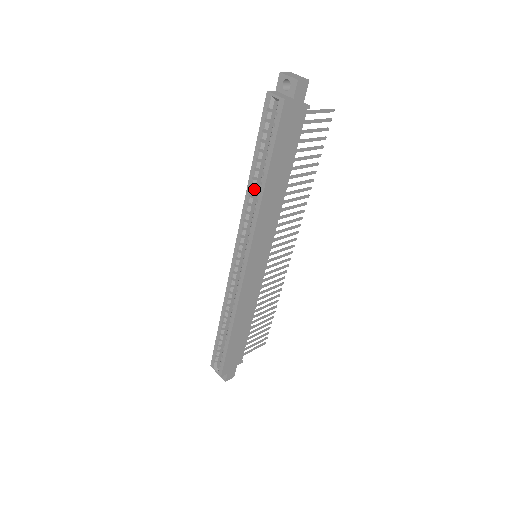
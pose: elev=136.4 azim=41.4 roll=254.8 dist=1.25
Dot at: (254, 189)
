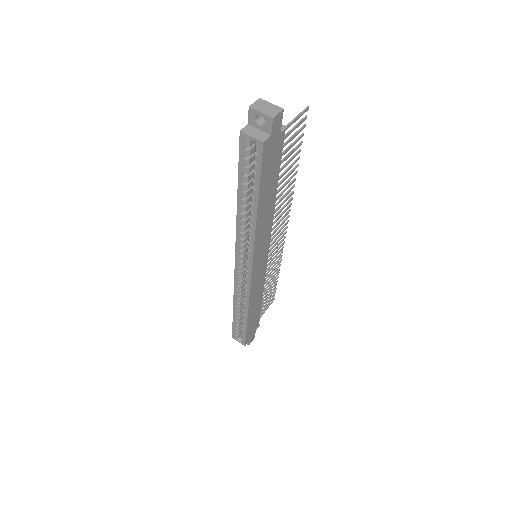
Dot at: (245, 214)
